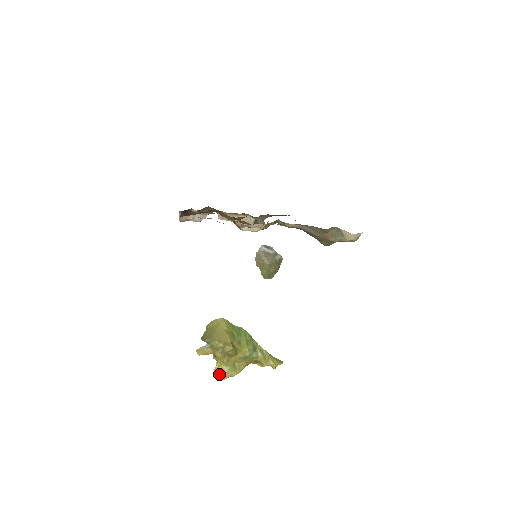
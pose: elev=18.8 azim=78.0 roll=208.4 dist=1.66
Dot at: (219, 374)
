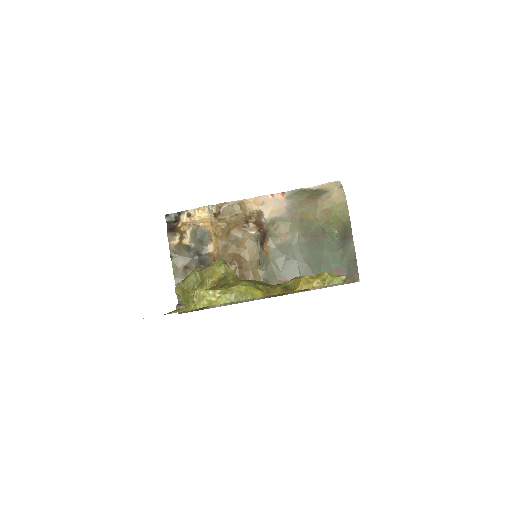
Dot at: occluded
